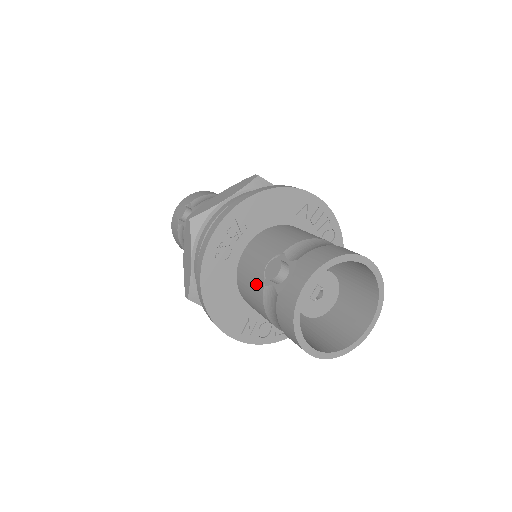
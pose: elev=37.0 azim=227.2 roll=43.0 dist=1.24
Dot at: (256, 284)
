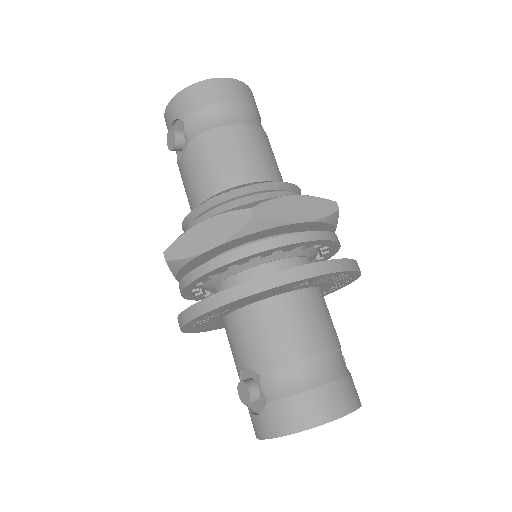
Dot at: (235, 364)
